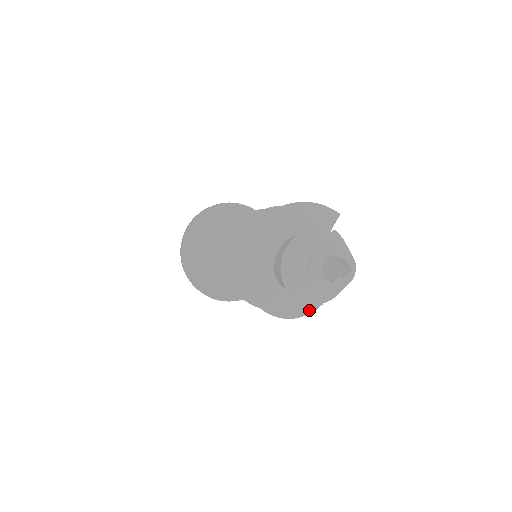
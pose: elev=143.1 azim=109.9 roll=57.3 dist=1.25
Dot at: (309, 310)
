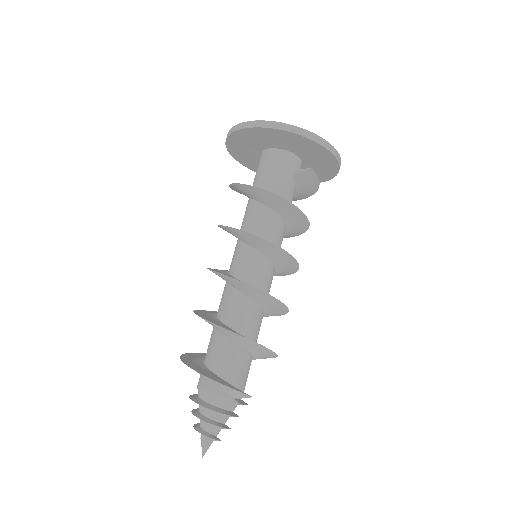
Dot at: occluded
